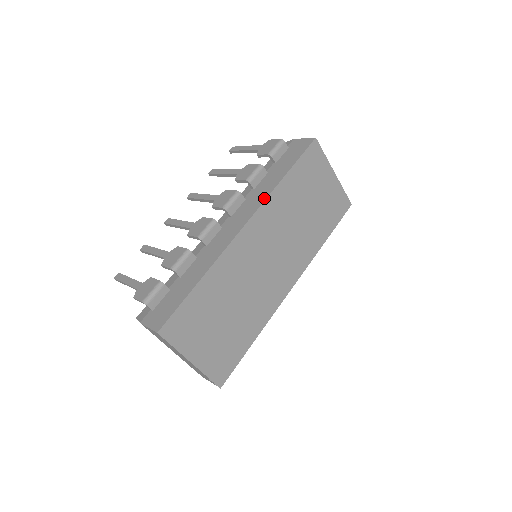
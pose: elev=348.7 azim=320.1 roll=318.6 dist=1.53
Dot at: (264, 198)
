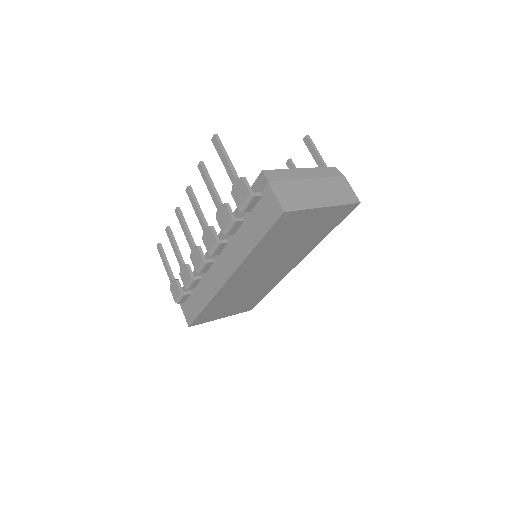
Dot at: (239, 262)
